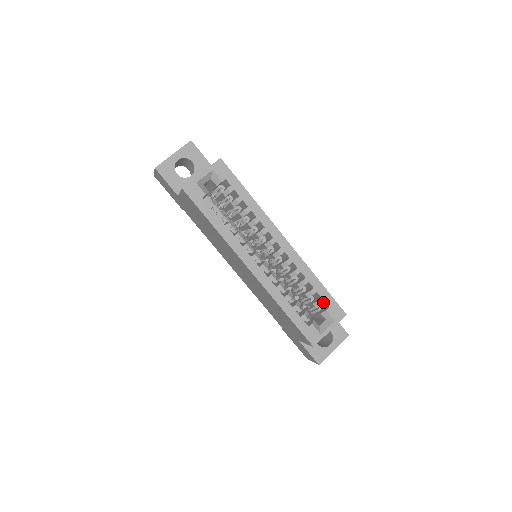
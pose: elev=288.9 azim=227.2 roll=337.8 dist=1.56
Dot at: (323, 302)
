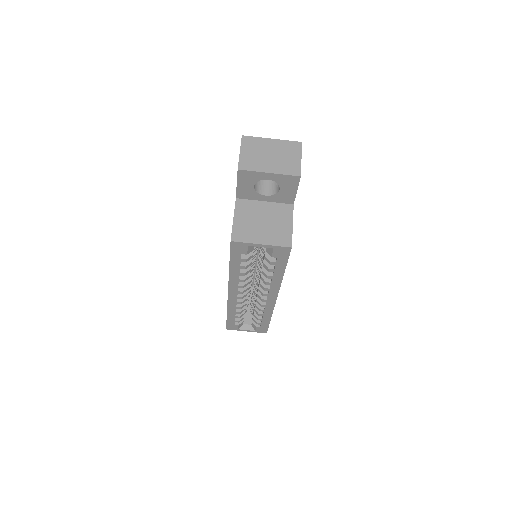
Dot at: occluded
